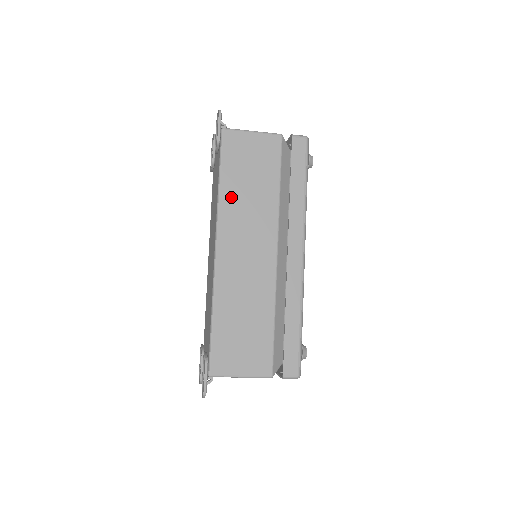
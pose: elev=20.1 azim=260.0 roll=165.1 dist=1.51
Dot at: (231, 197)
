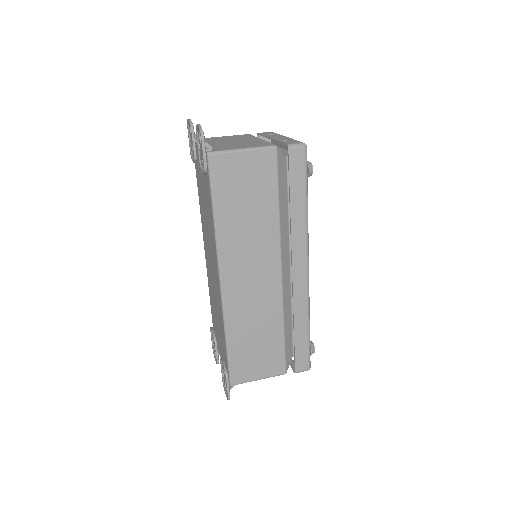
Dot at: (229, 228)
